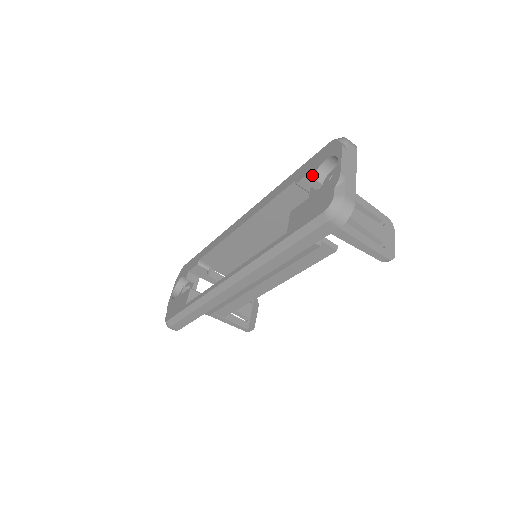
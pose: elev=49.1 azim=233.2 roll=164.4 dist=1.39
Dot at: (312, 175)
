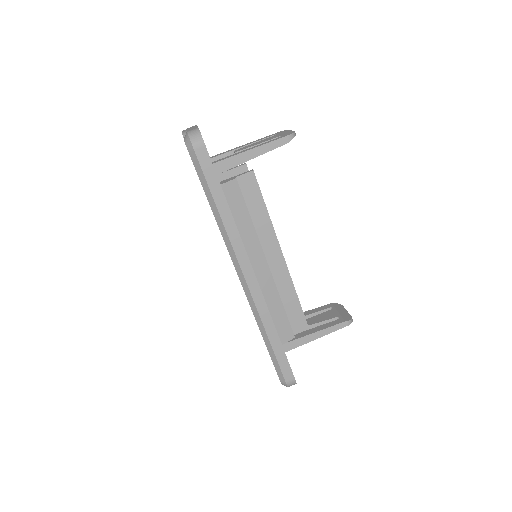
Dot at: occluded
